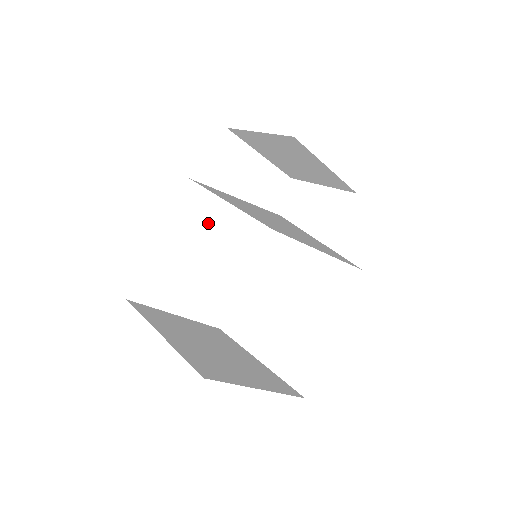
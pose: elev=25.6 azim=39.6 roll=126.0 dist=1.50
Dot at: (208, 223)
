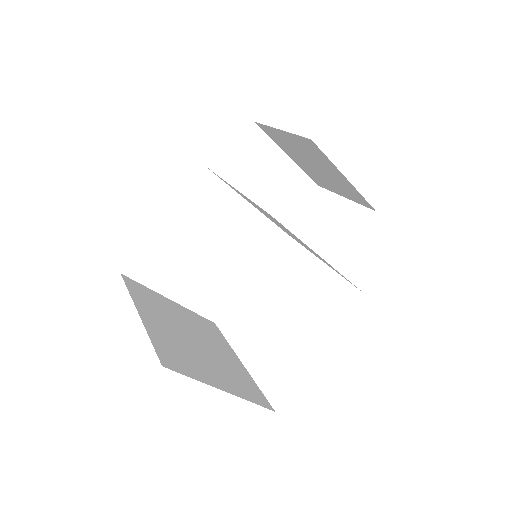
Dot at: (218, 214)
